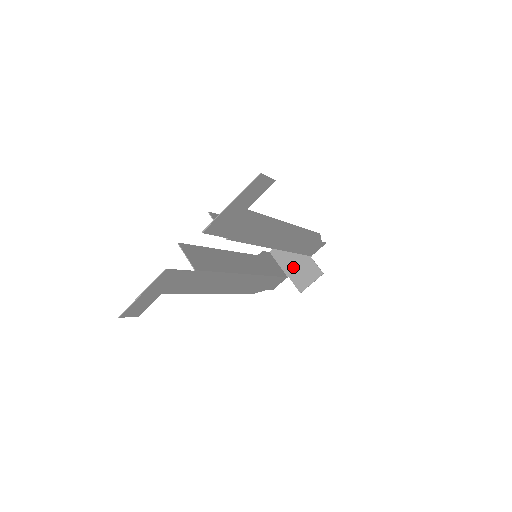
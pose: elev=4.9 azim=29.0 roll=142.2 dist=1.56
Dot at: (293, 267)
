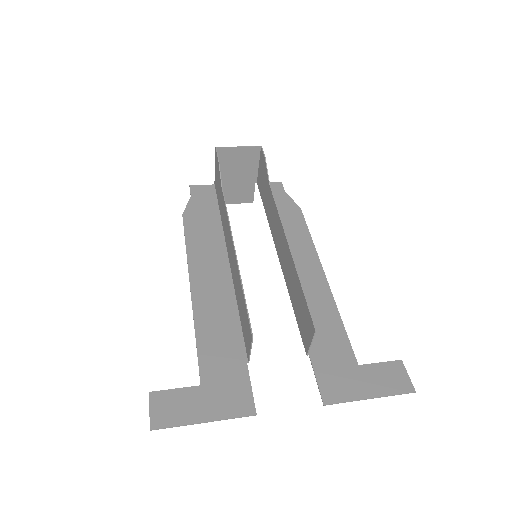
Dot at: (230, 179)
